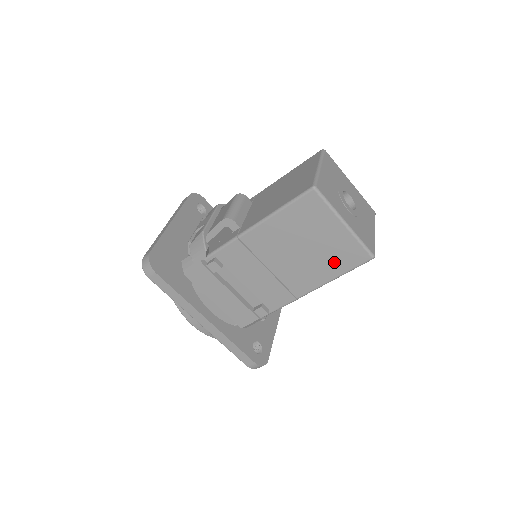
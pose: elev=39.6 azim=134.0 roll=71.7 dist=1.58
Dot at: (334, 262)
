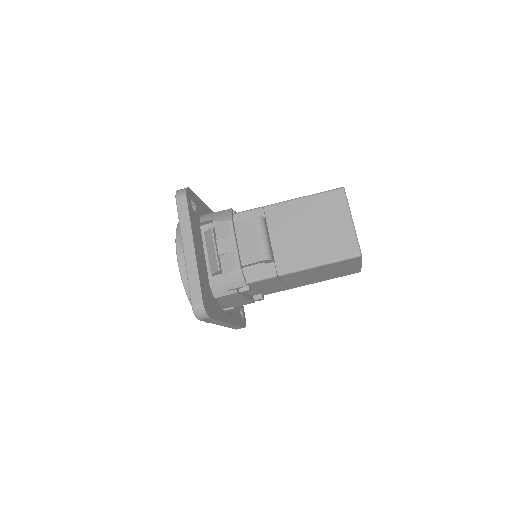
Dot at: (335, 276)
